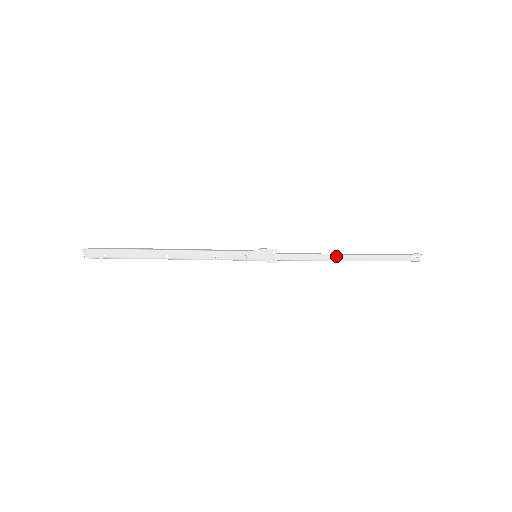
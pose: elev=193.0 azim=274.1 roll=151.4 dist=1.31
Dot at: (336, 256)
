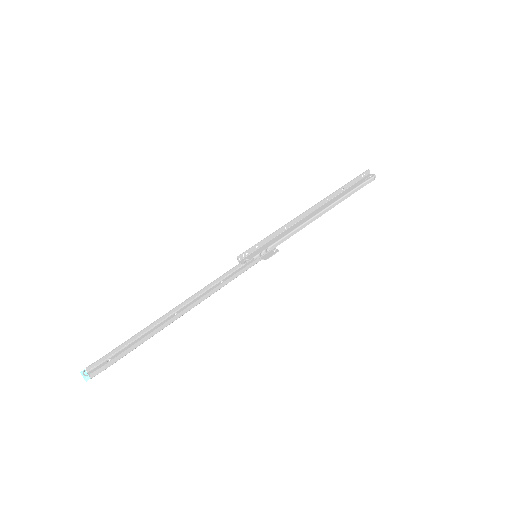
Dot at: (318, 213)
